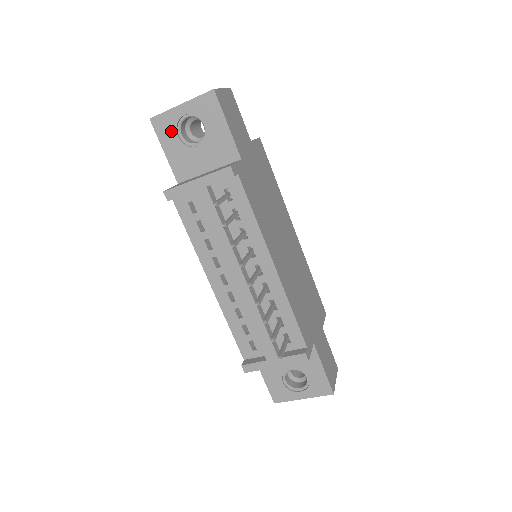
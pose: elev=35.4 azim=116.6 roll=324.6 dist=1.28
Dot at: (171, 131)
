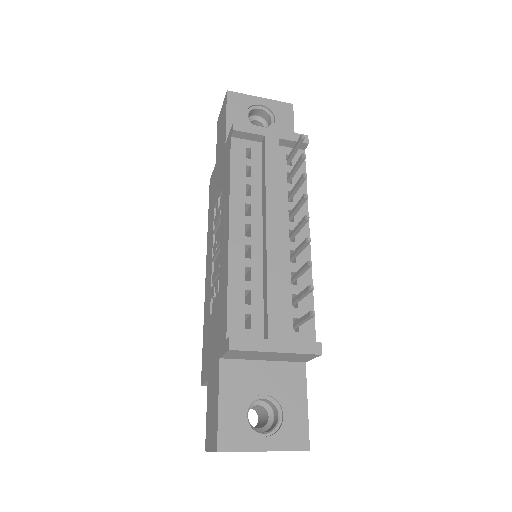
Dot at: (242, 107)
